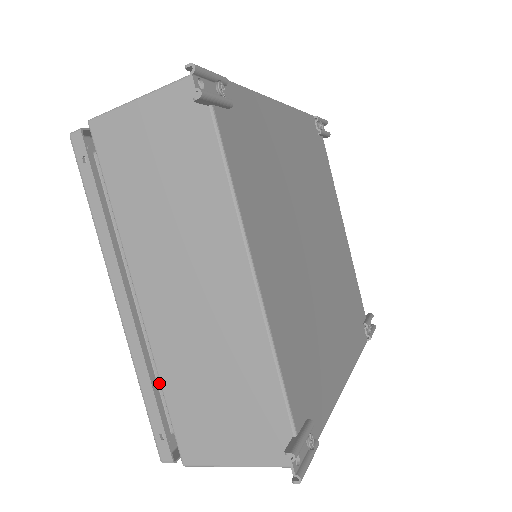
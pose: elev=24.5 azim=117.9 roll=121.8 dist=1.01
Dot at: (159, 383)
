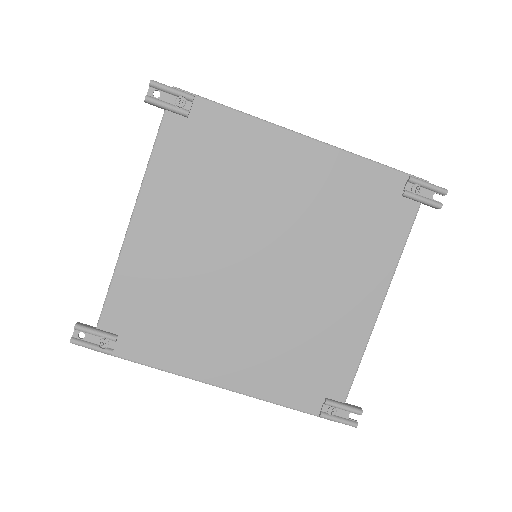
Dot at: occluded
